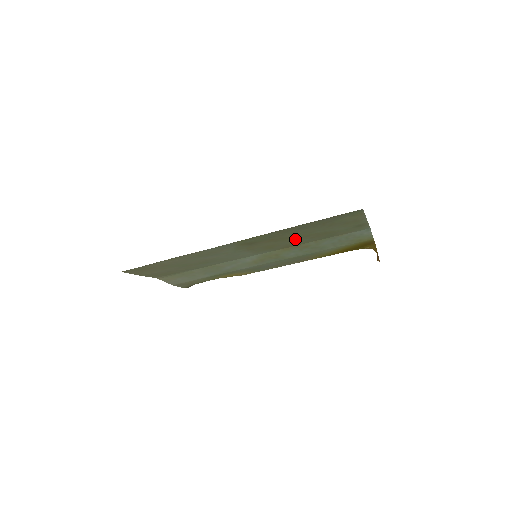
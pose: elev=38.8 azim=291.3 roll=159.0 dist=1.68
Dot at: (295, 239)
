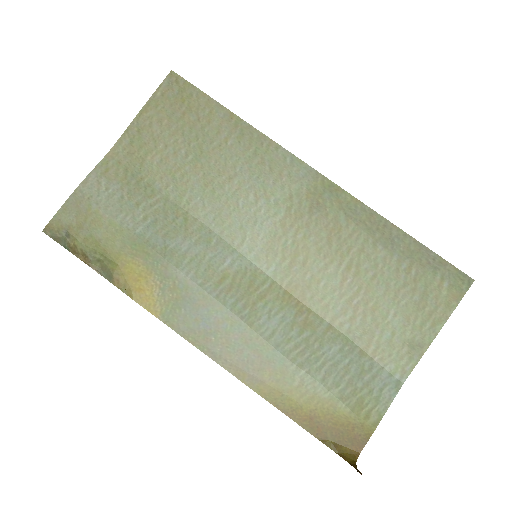
Dot at: (339, 273)
